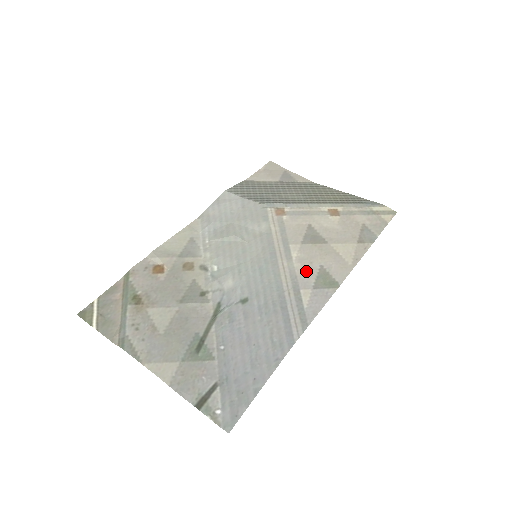
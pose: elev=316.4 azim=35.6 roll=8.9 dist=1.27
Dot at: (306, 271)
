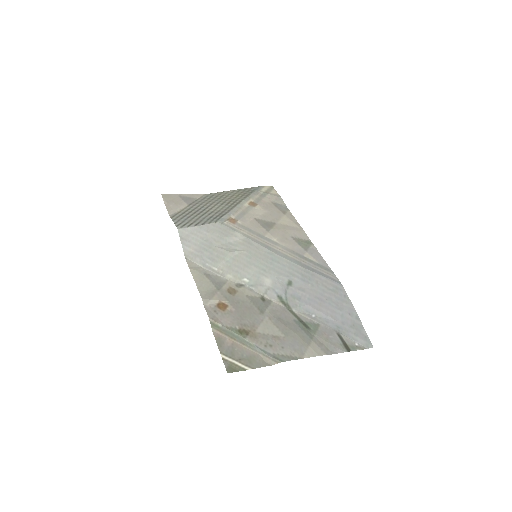
Dot at: (291, 245)
